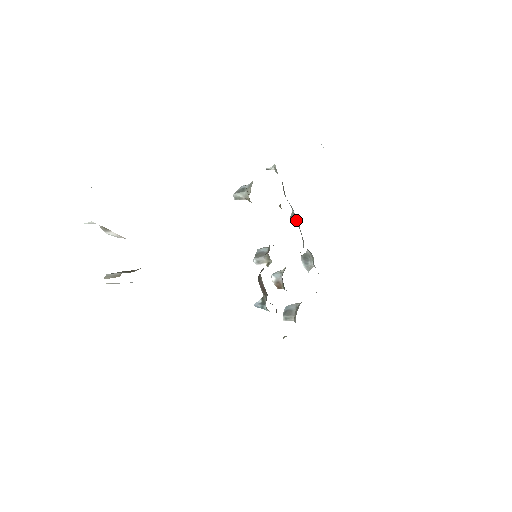
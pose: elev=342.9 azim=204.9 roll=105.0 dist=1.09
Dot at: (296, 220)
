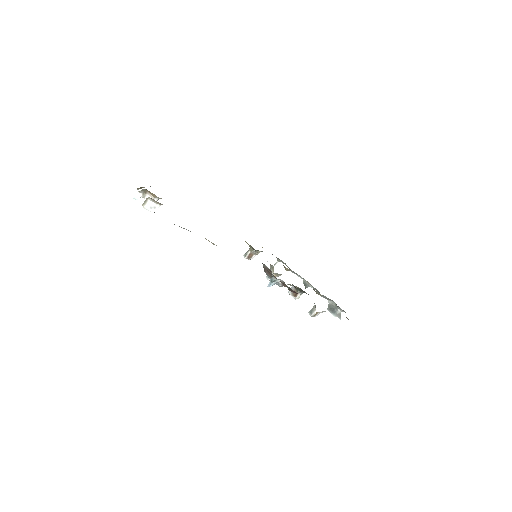
Dot at: (308, 284)
